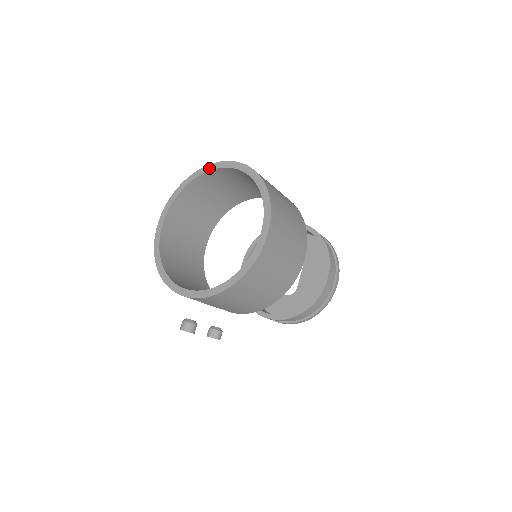
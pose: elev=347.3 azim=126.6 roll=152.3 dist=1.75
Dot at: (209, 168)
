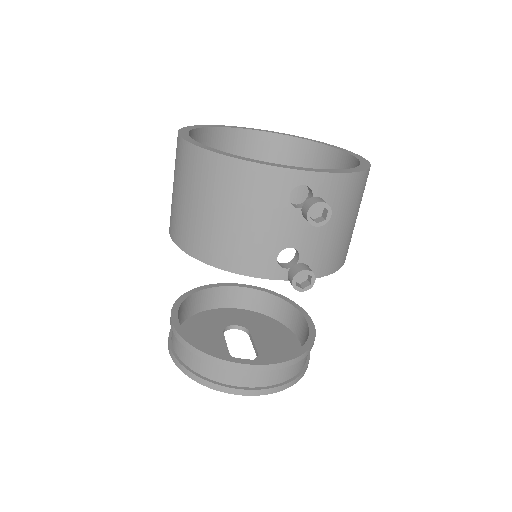
Dot at: (230, 126)
